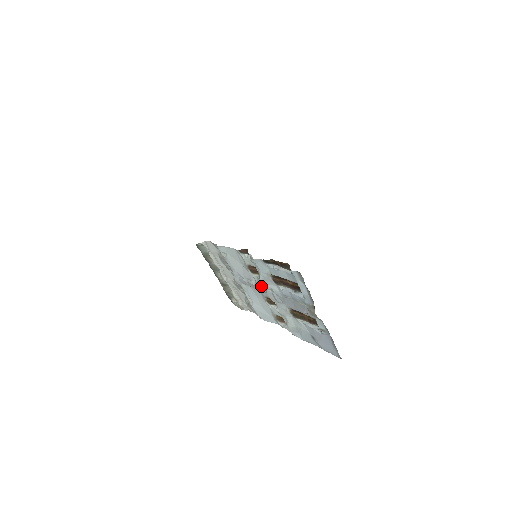
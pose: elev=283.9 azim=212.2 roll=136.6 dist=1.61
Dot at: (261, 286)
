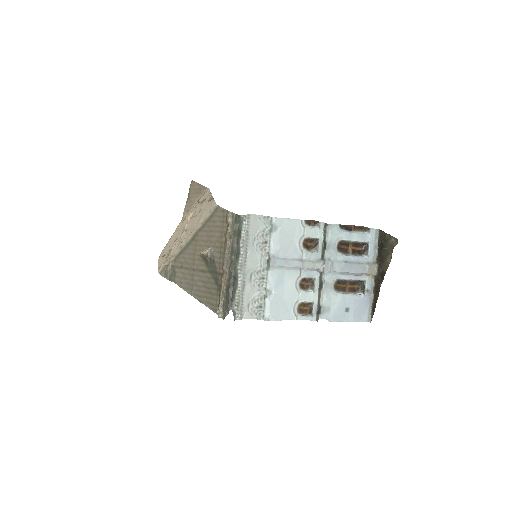
Dot at: (311, 261)
